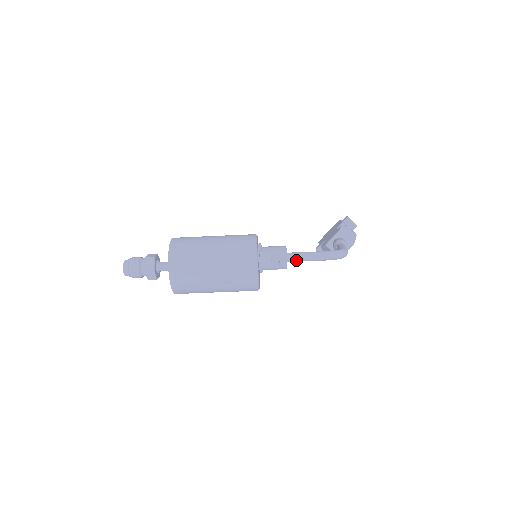
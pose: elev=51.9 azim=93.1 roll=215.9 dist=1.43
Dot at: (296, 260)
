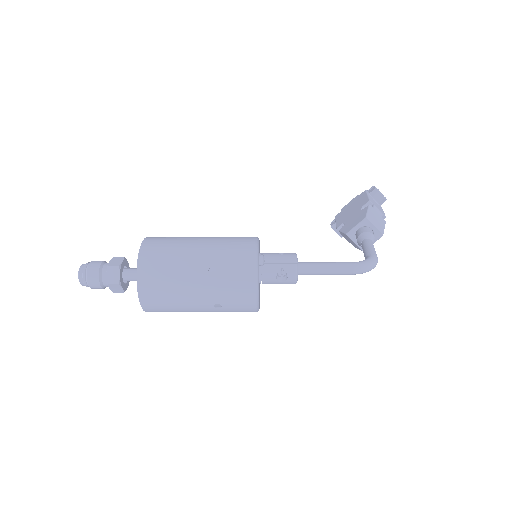
Dot at: (309, 273)
